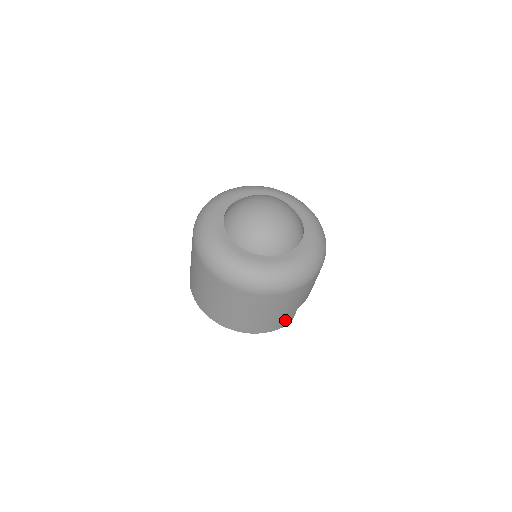
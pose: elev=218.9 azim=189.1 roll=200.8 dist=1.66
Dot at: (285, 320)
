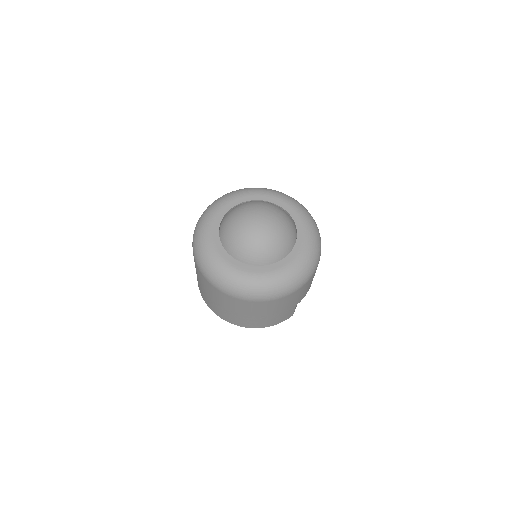
Dot at: (285, 316)
